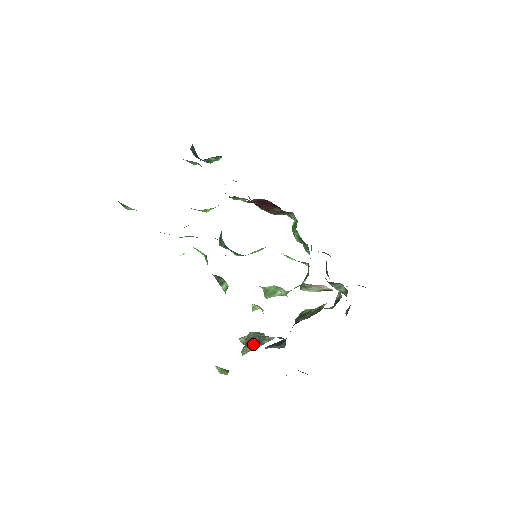
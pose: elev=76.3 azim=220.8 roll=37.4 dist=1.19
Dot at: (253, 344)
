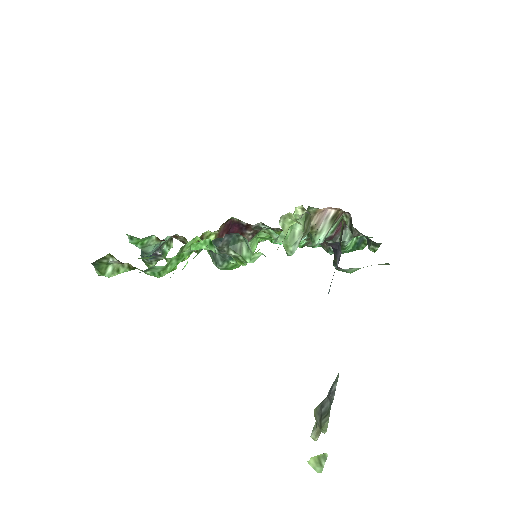
Dot at: (326, 409)
